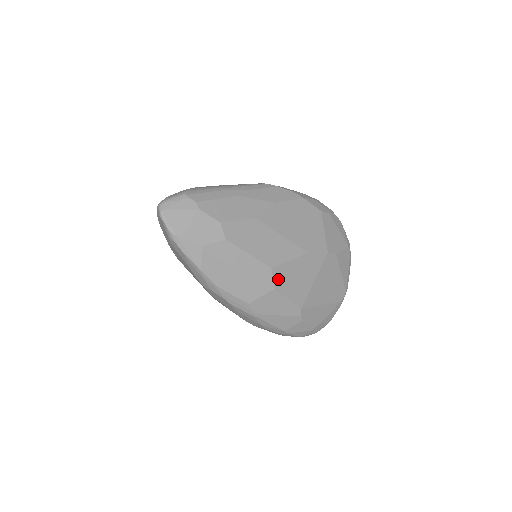
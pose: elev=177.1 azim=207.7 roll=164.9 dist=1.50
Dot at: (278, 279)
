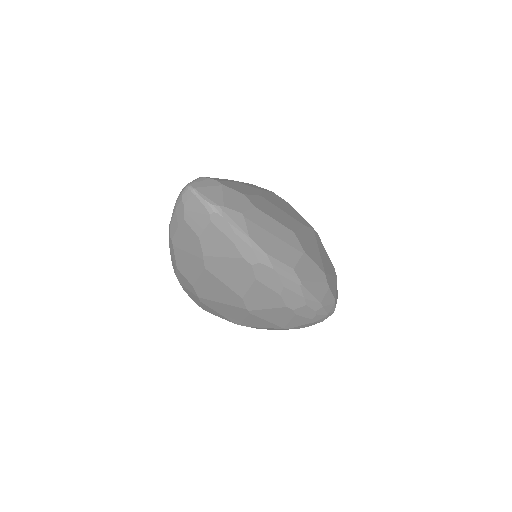
Dot at: (302, 244)
